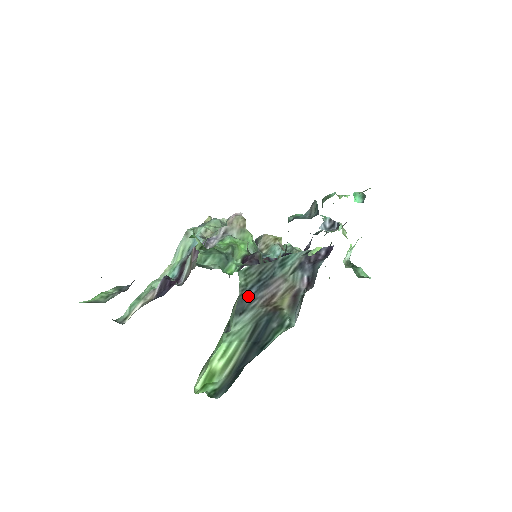
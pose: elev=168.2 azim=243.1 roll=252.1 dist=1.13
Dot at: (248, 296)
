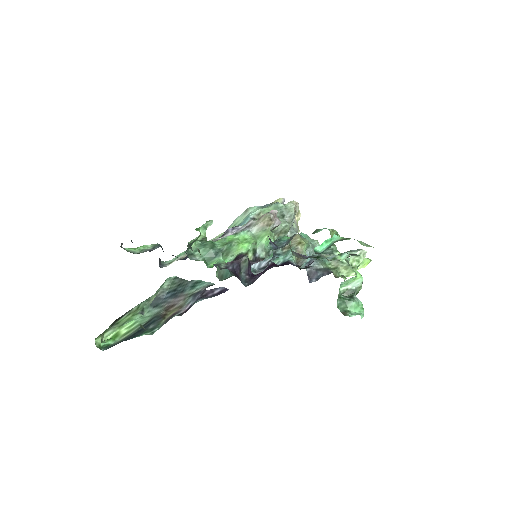
Dot at: (163, 297)
